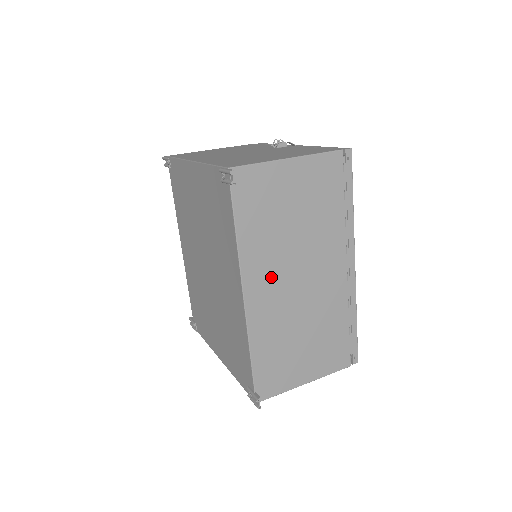
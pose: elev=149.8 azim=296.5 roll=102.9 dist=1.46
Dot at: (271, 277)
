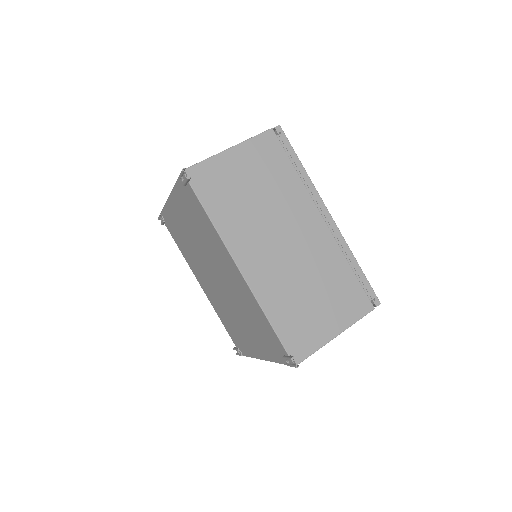
Dot at: (257, 246)
